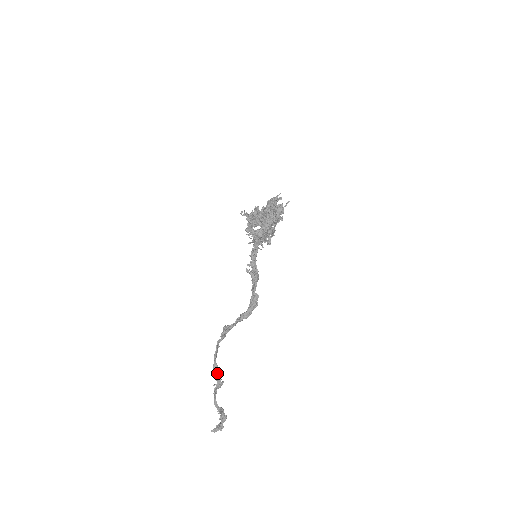
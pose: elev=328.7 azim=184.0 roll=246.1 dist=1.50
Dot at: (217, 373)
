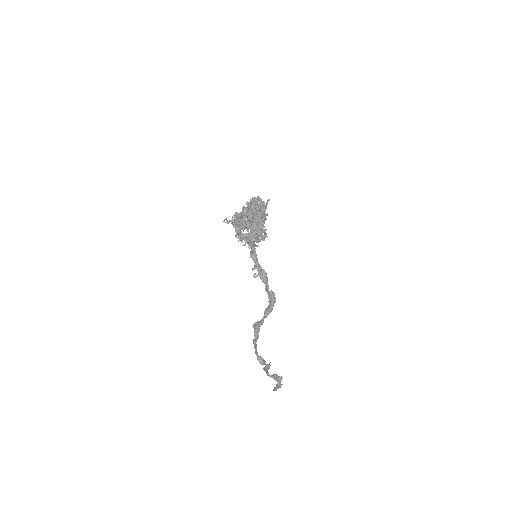
Dot at: (263, 363)
